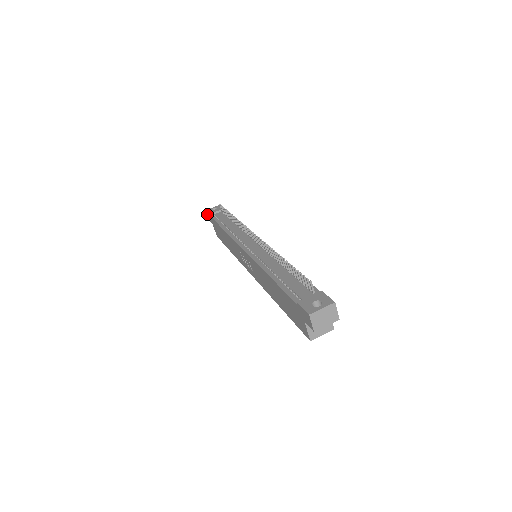
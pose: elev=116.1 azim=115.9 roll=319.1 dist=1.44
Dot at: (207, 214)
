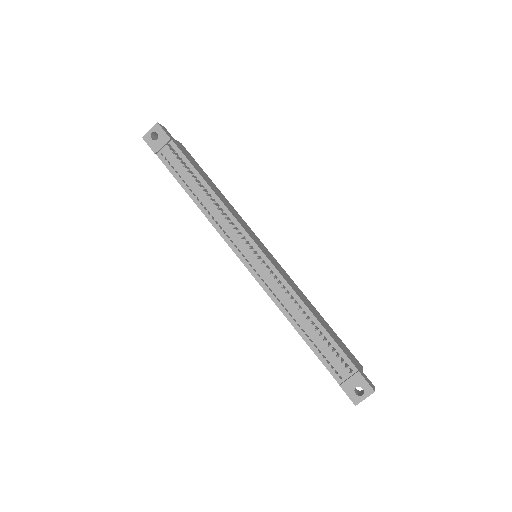
Dot at: (145, 141)
